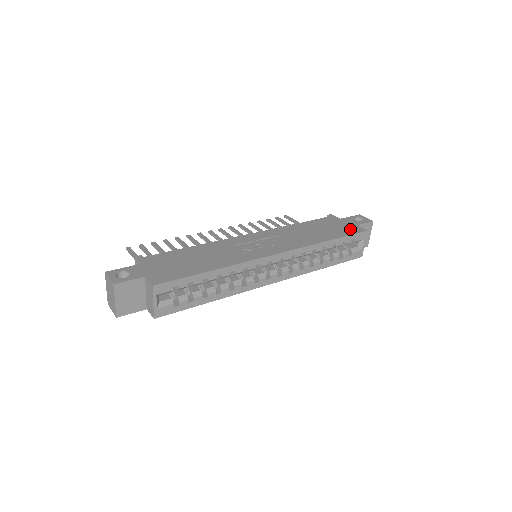
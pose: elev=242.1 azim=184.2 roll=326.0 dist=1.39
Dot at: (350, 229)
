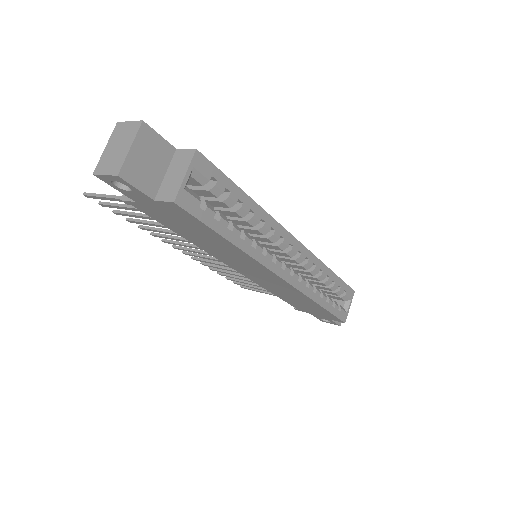
Dot at: occluded
